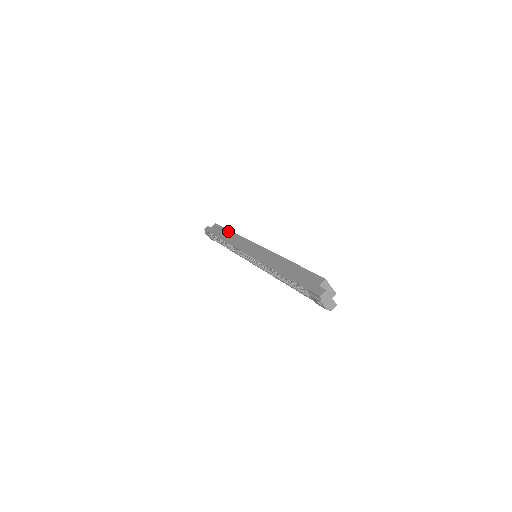
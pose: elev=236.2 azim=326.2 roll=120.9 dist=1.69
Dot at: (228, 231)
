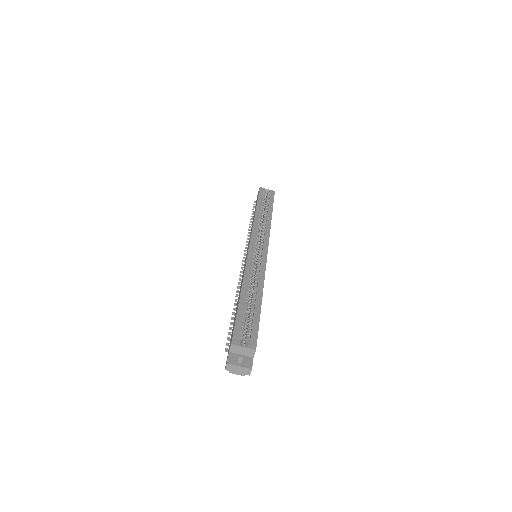
Dot at: (255, 209)
